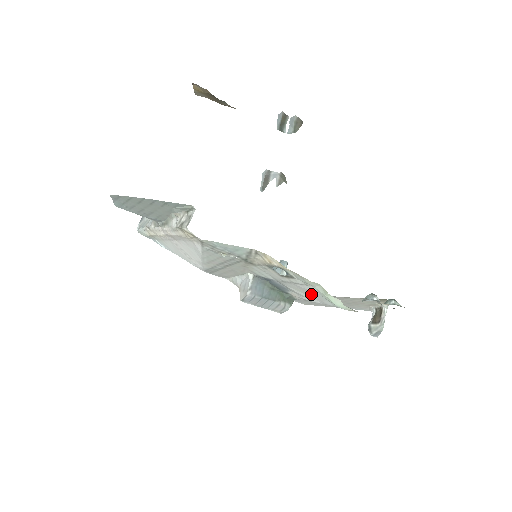
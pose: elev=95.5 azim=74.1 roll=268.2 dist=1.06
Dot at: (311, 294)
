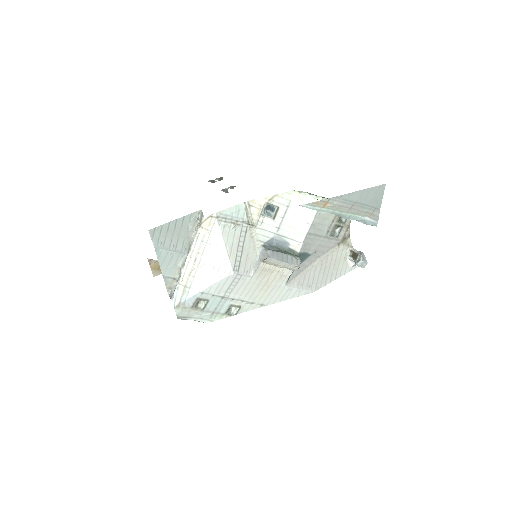
Dot at: (297, 221)
